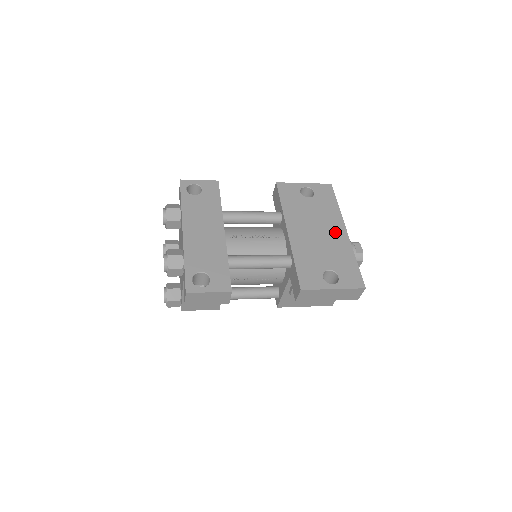
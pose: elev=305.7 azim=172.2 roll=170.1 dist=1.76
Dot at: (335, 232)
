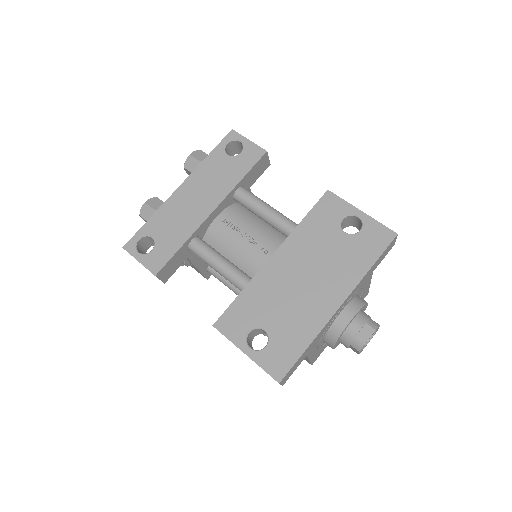
Dot at: (325, 296)
